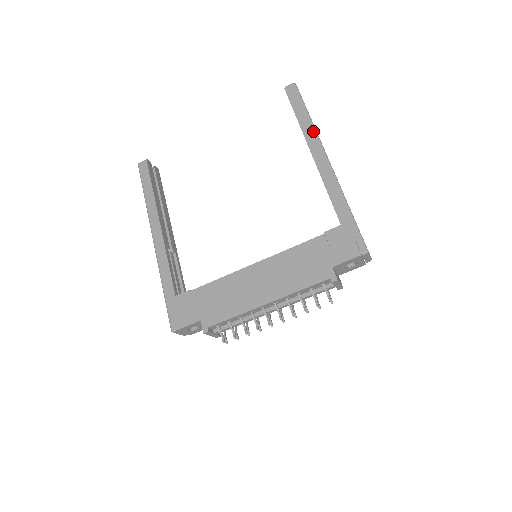
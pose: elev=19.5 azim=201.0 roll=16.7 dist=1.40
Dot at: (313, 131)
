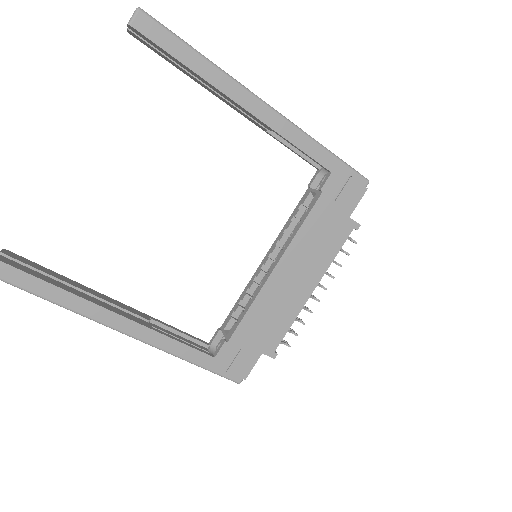
Dot at: (226, 77)
